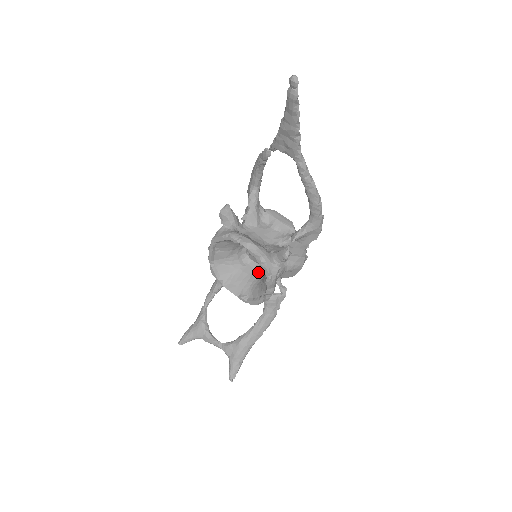
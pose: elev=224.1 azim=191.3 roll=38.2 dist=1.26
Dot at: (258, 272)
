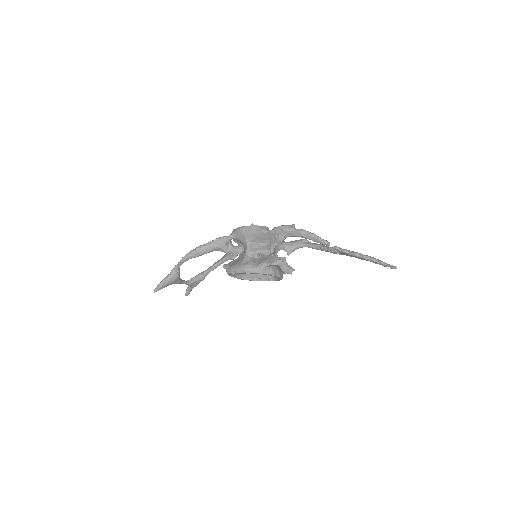
Dot at: occluded
